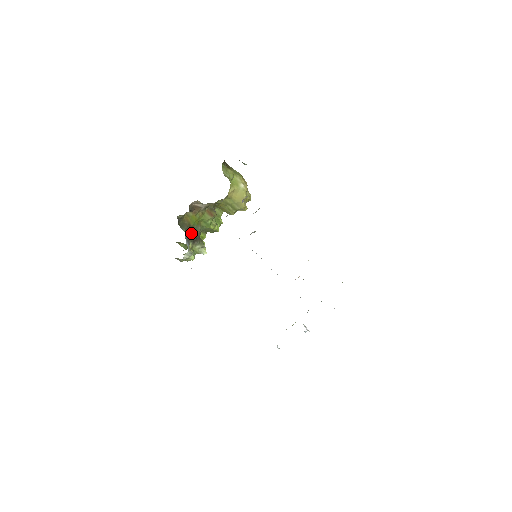
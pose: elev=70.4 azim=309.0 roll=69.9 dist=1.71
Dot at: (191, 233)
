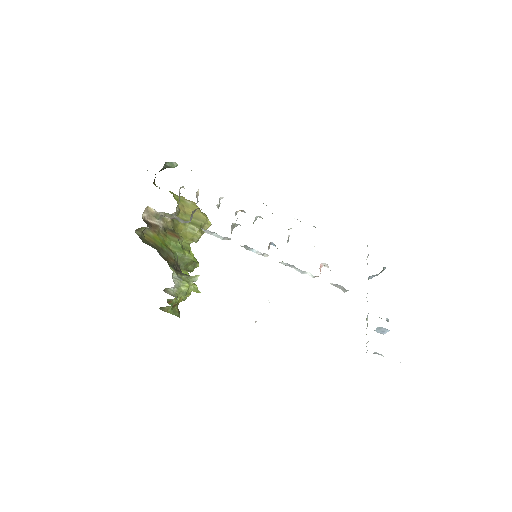
Dot at: (165, 257)
